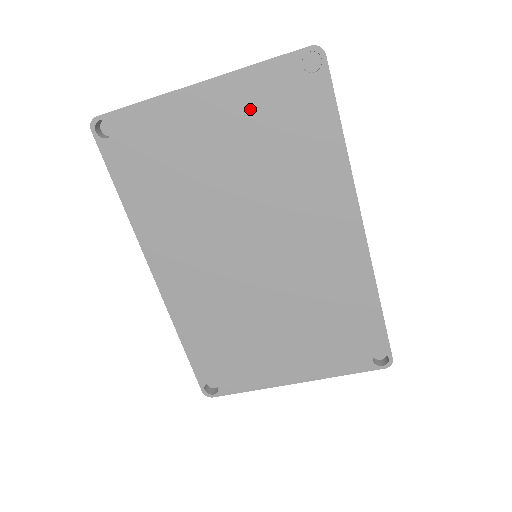
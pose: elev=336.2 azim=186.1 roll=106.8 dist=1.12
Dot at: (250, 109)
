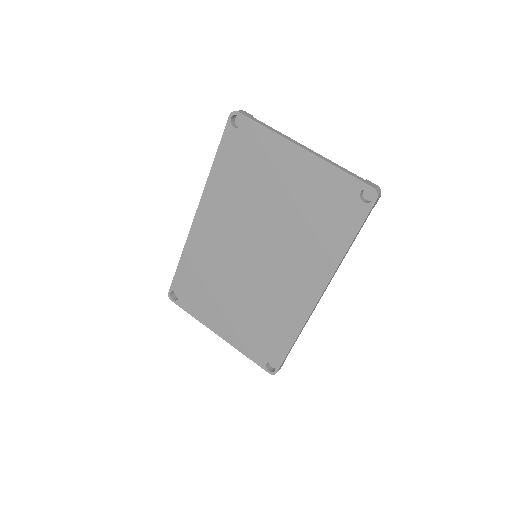
Dot at: (317, 186)
